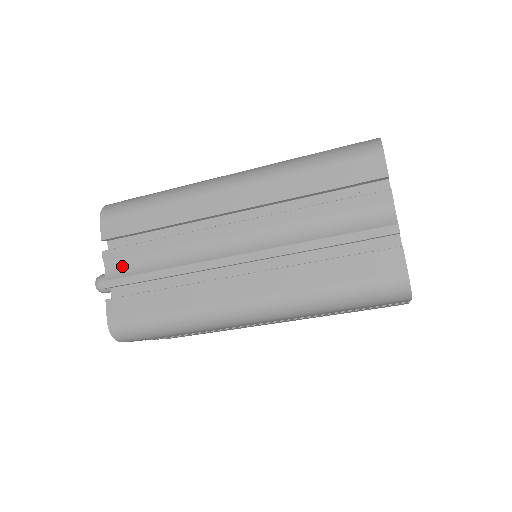
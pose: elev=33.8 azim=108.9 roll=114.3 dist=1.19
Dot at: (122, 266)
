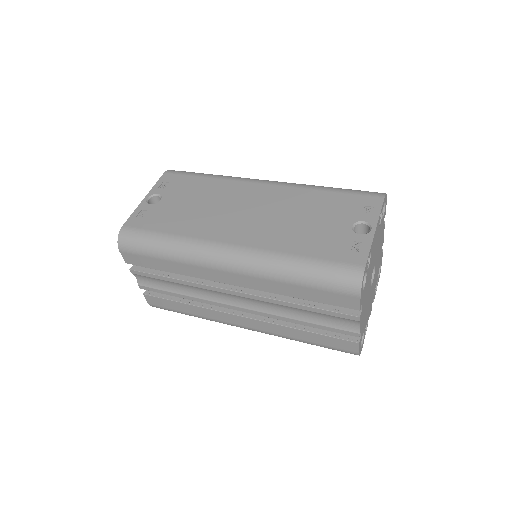
Dot at: (149, 281)
